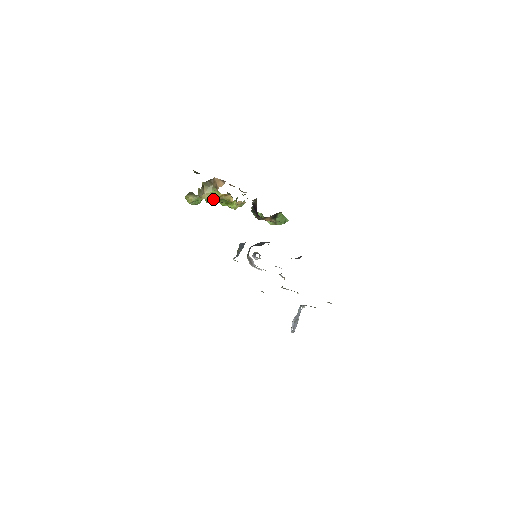
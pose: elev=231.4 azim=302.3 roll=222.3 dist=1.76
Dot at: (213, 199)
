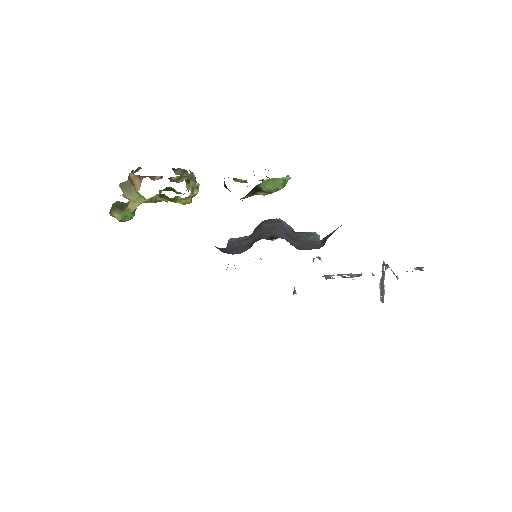
Dot at: occluded
